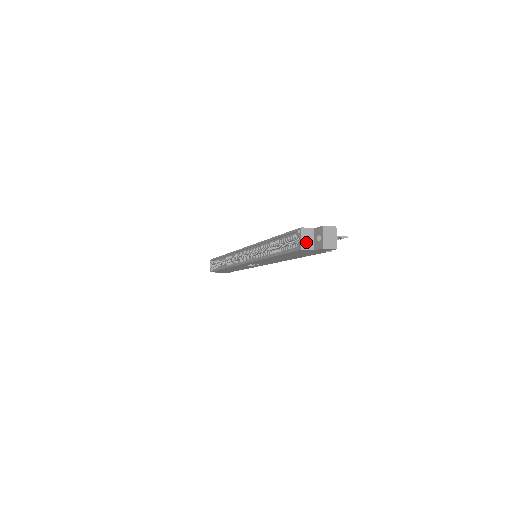
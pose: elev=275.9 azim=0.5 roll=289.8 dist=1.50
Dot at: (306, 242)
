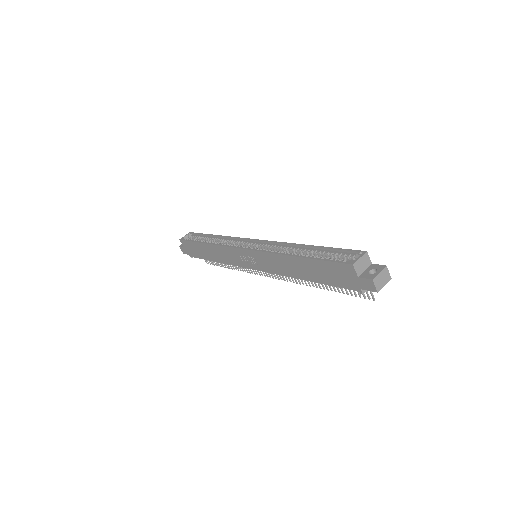
Dot at: (360, 264)
